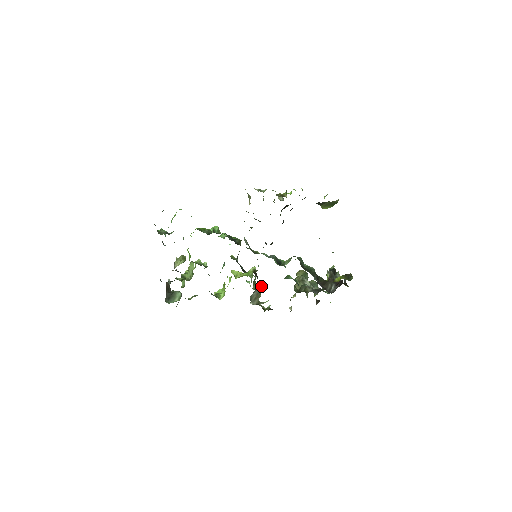
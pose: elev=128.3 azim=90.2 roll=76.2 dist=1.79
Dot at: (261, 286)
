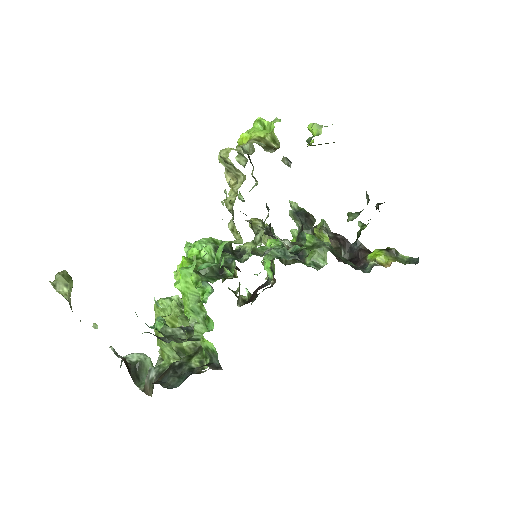
Dot at: (235, 274)
